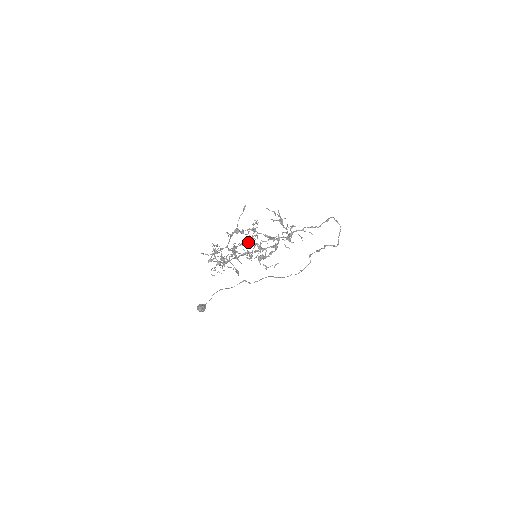
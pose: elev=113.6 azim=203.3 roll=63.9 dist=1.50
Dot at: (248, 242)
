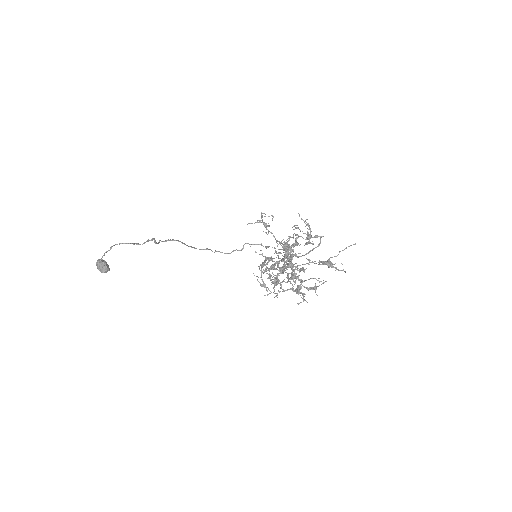
Dot at: (292, 257)
